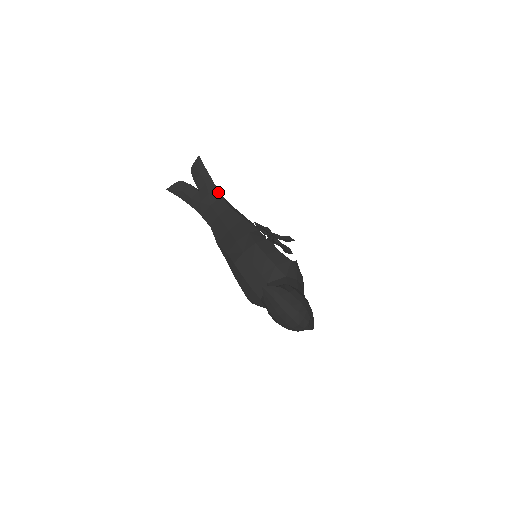
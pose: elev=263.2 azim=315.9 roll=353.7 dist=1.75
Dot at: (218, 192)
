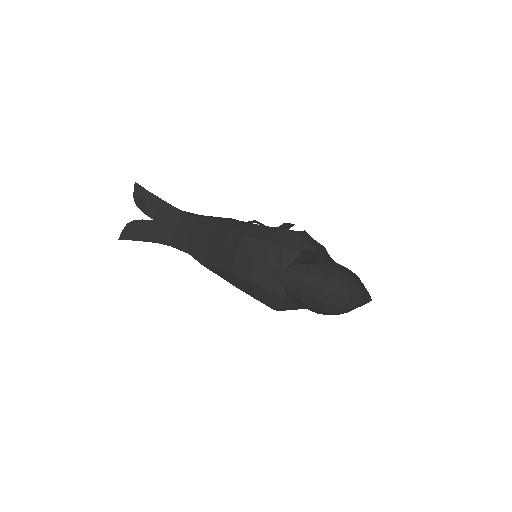
Dot at: (175, 209)
